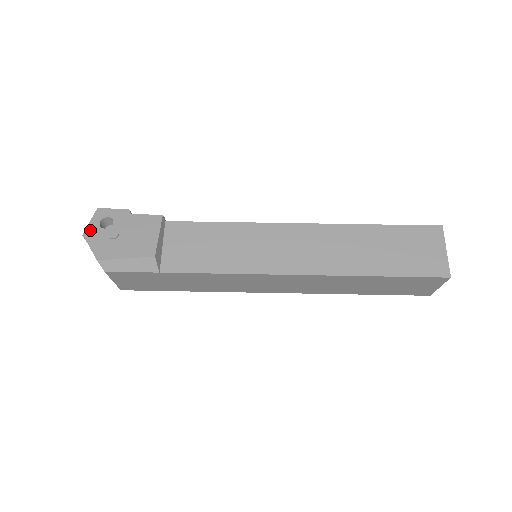
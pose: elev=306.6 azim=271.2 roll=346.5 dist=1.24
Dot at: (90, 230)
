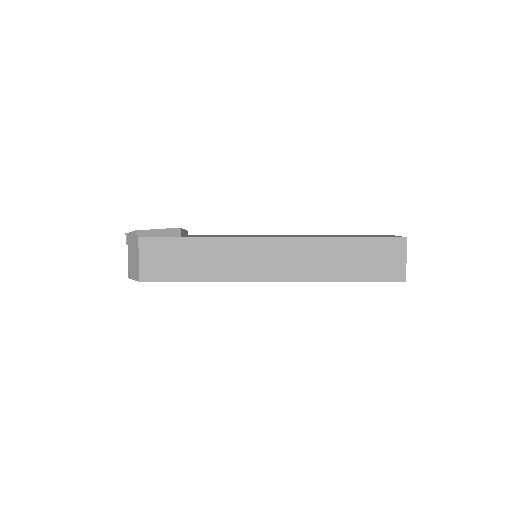
Dot at: occluded
